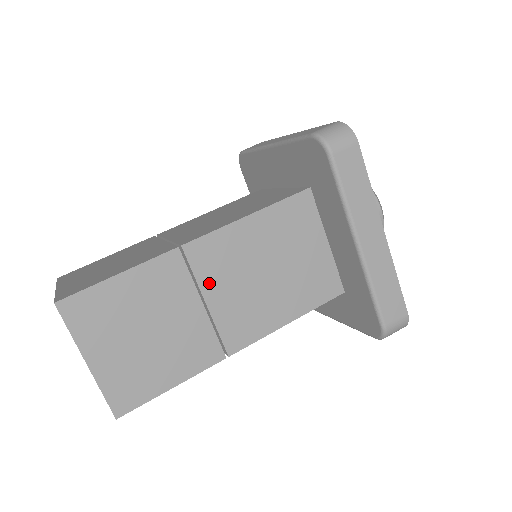
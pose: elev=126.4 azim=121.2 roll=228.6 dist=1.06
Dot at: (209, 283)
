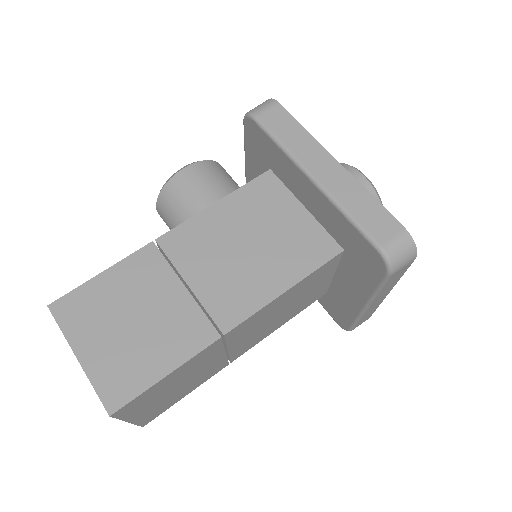
Dot at: (235, 341)
